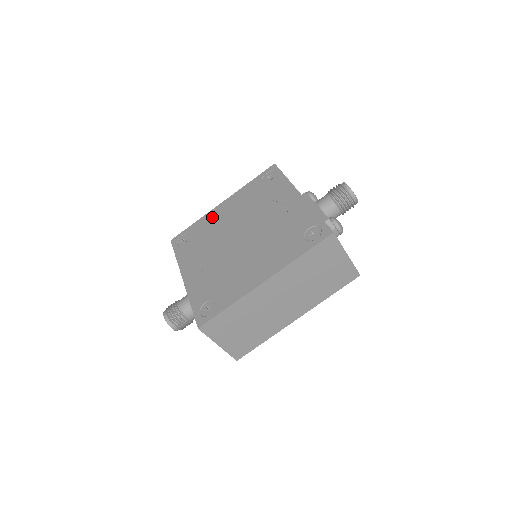
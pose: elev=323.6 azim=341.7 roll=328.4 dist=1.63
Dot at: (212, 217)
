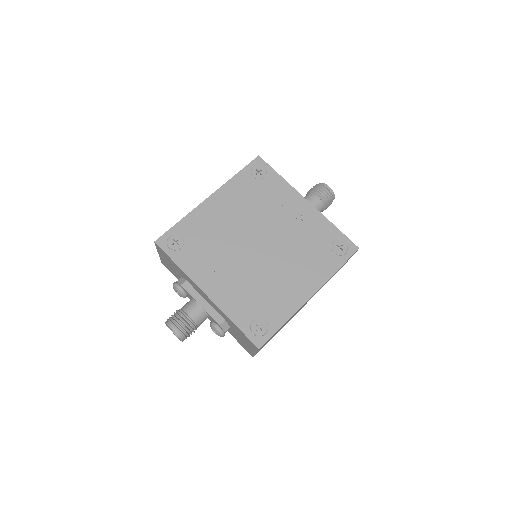
Dot at: (205, 215)
